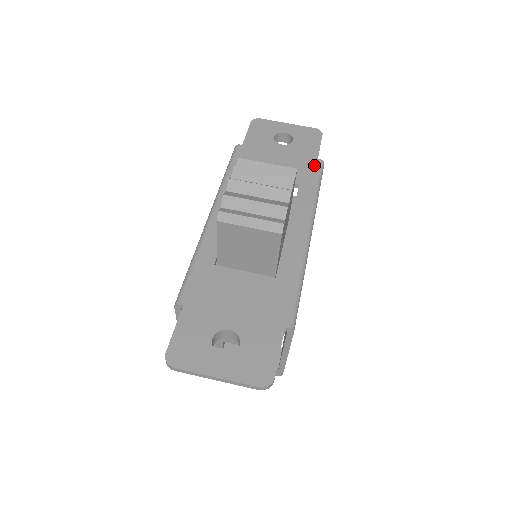
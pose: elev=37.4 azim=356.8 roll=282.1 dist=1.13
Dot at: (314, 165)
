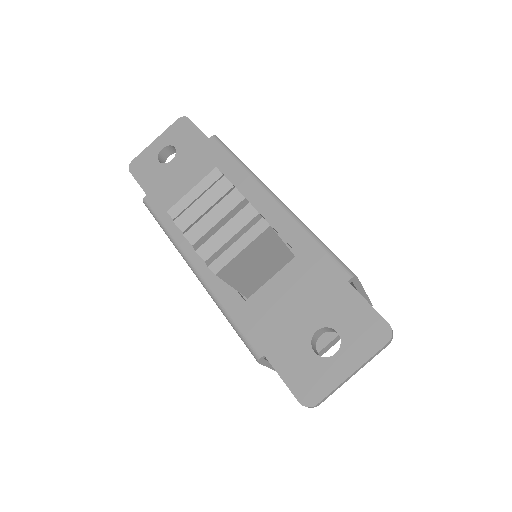
Dot at: (212, 146)
